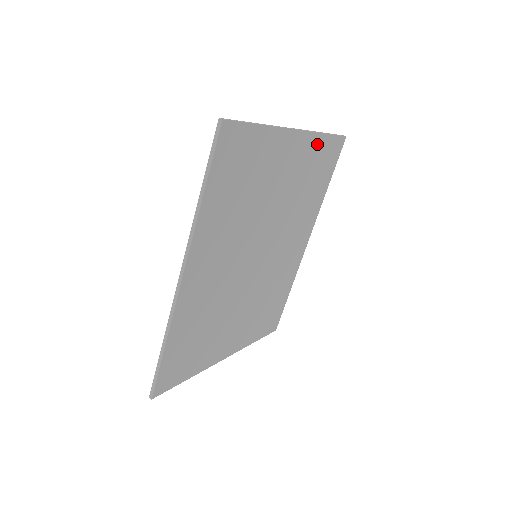
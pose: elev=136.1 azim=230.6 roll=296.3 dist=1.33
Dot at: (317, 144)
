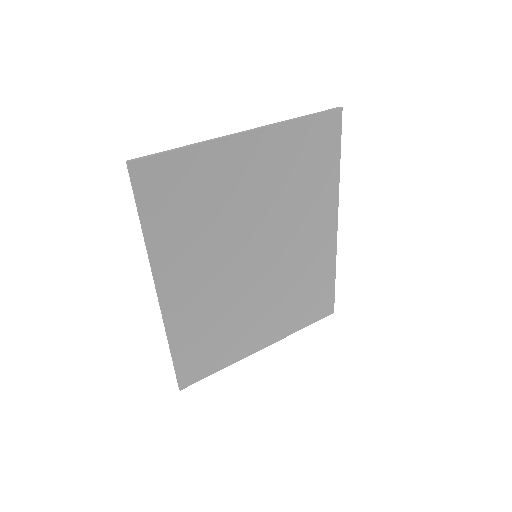
Dot at: (291, 132)
